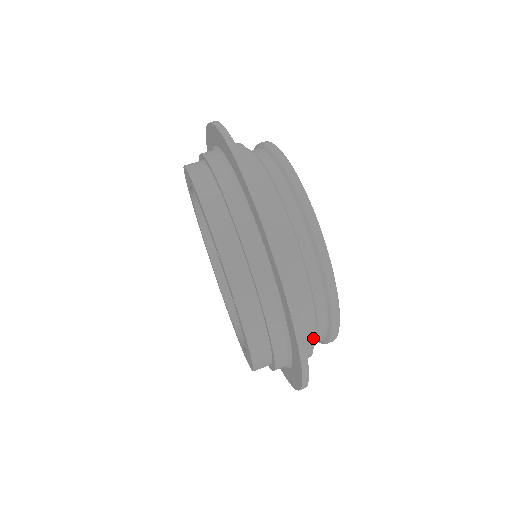
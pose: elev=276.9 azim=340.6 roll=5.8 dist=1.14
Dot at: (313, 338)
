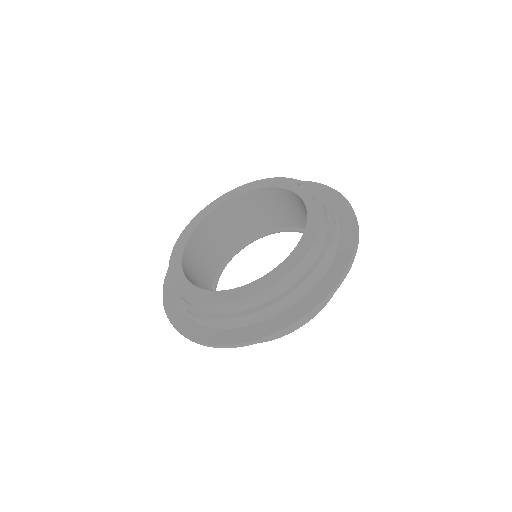
Dot at: occluded
